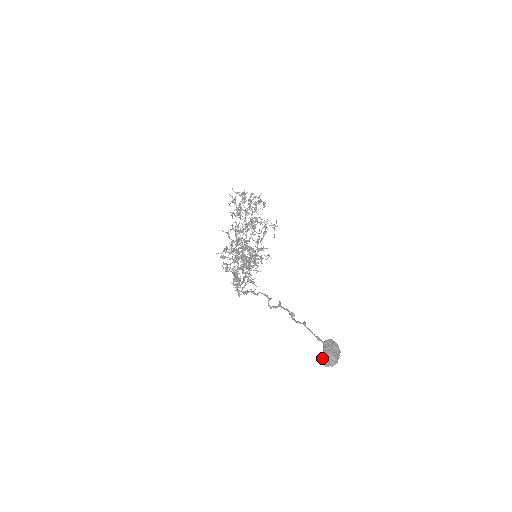
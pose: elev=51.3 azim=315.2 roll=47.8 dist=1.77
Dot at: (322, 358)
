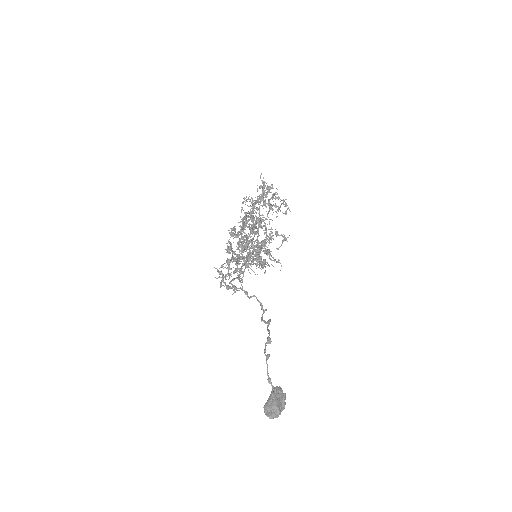
Dot at: (266, 404)
